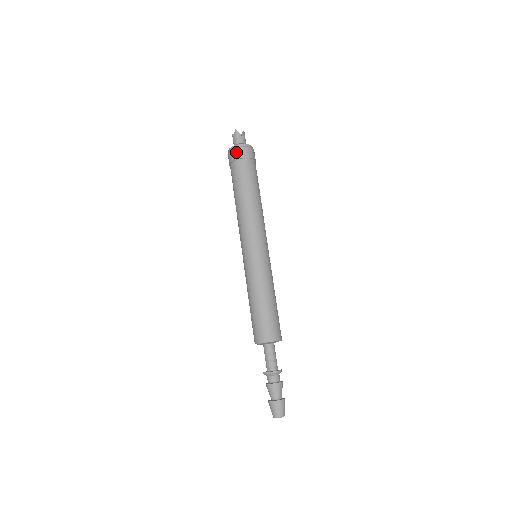
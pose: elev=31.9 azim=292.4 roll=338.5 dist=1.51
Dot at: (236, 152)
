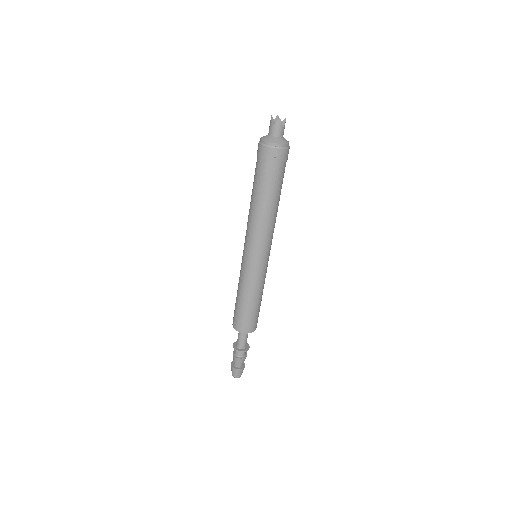
Dot at: (275, 153)
